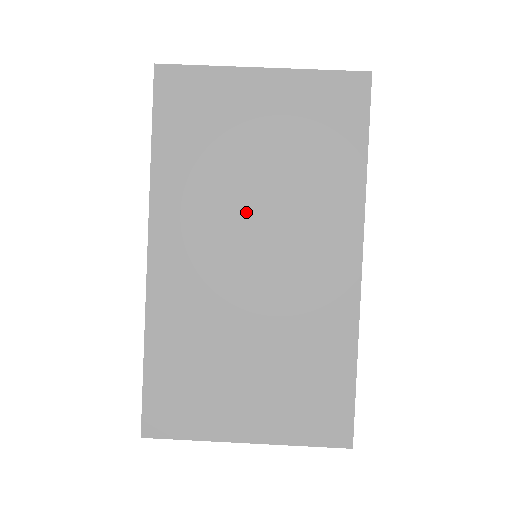
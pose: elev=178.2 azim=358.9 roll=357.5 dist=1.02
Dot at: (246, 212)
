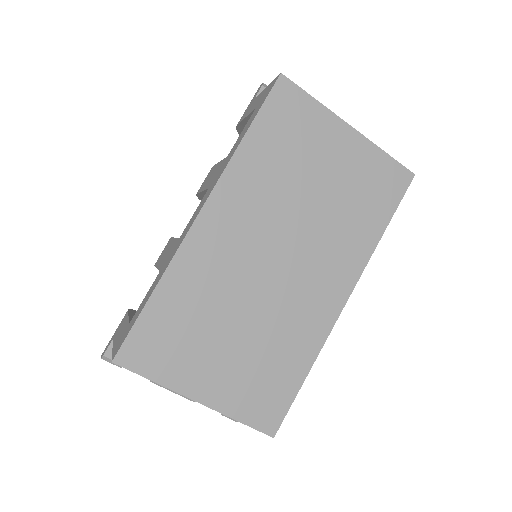
Dot at: (289, 222)
